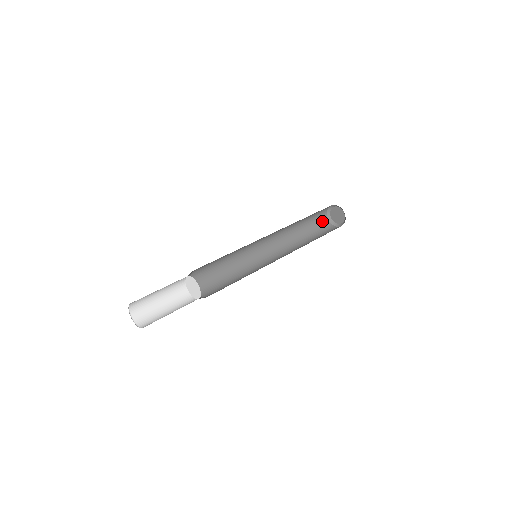
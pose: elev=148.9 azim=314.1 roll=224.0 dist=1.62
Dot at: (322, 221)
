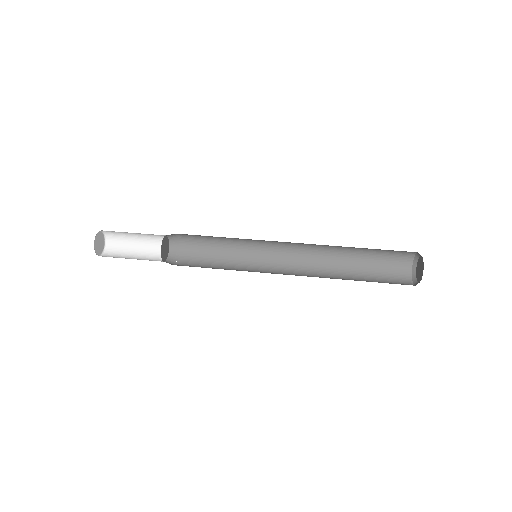
Dot at: (399, 275)
